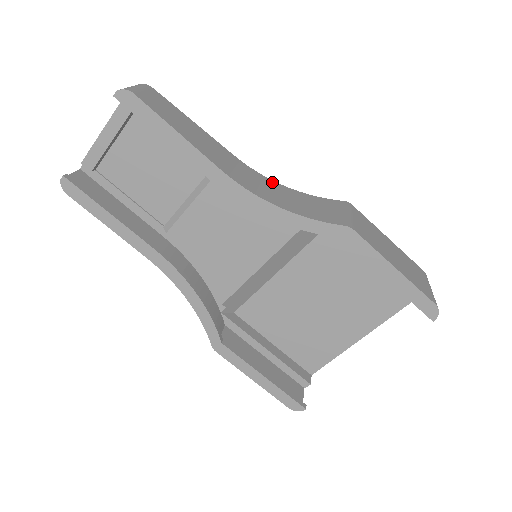
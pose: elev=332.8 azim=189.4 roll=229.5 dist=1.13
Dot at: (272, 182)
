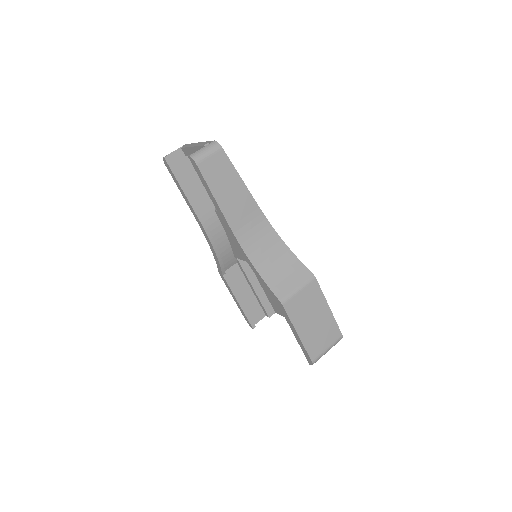
Dot at: (275, 236)
